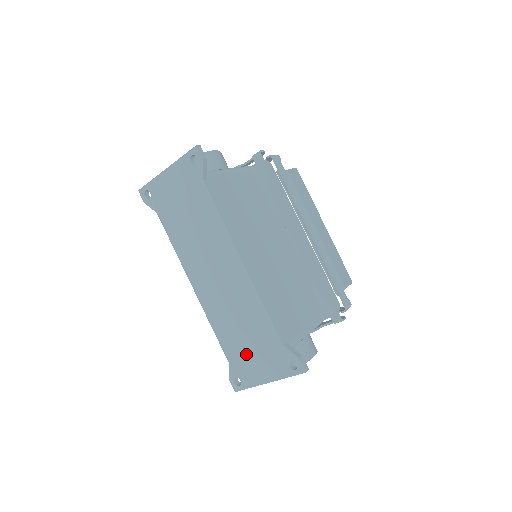
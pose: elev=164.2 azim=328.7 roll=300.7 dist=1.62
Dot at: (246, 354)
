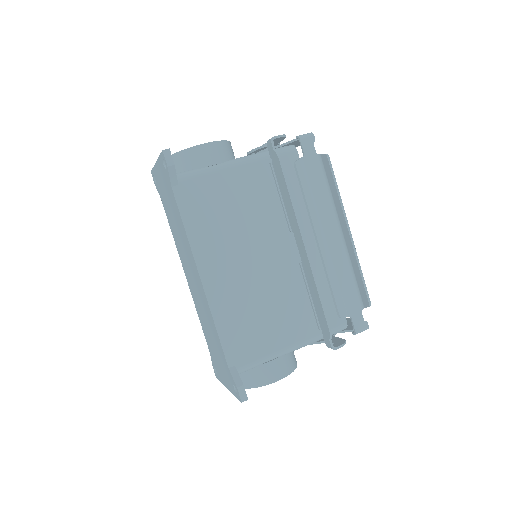
Dot at: (215, 356)
